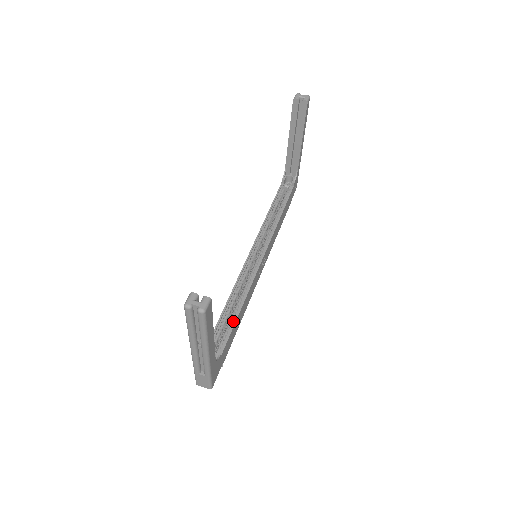
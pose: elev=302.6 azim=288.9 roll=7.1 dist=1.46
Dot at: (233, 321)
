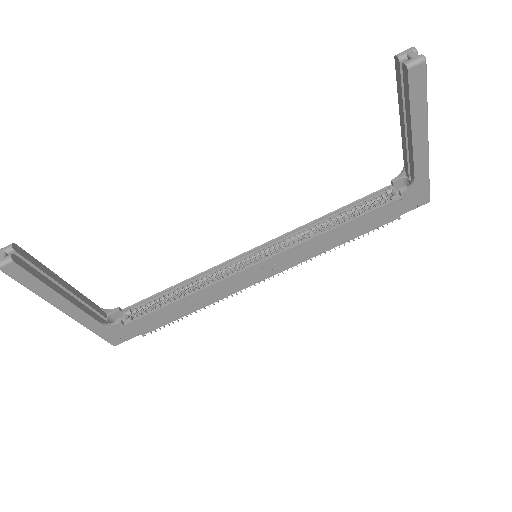
Dot at: (166, 304)
